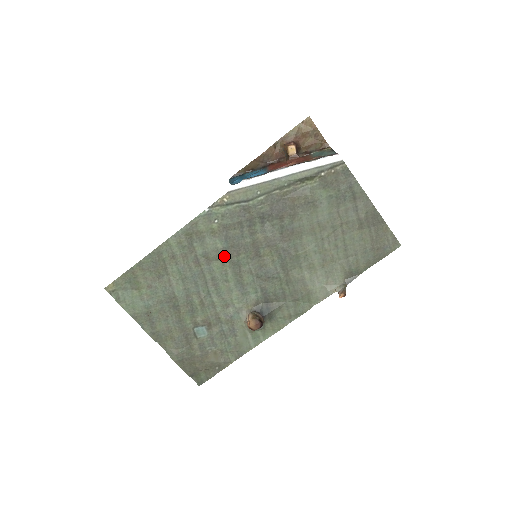
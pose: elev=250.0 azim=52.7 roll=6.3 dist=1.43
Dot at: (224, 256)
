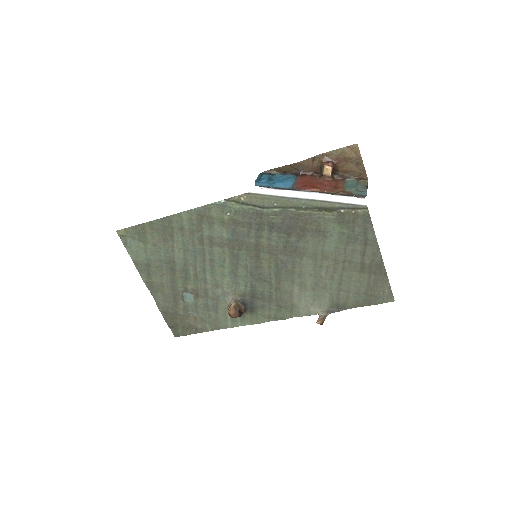
Dot at: (227, 246)
